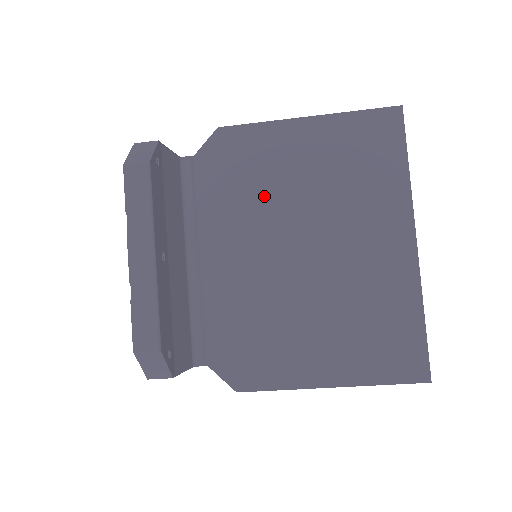
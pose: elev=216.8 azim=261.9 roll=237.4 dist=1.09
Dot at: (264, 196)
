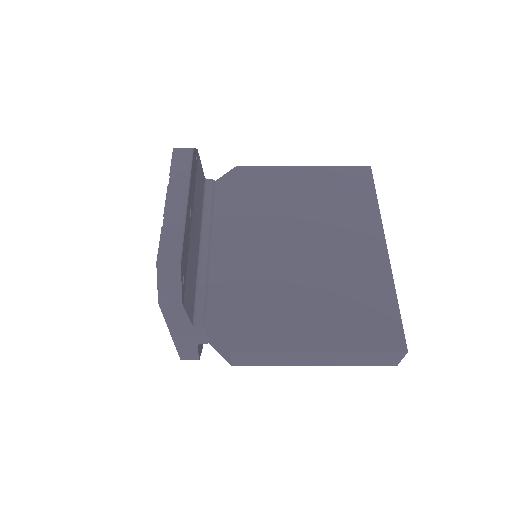
Dot at: (268, 209)
